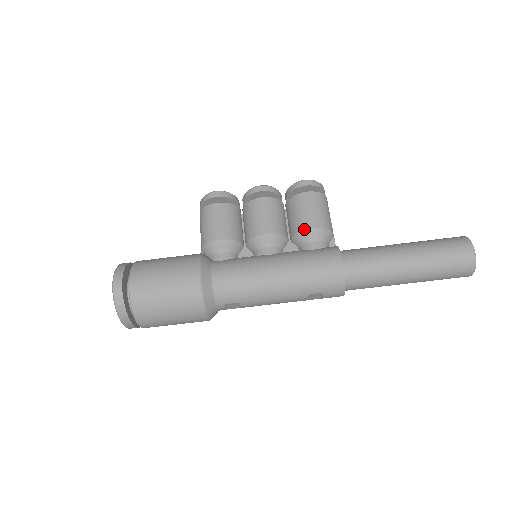
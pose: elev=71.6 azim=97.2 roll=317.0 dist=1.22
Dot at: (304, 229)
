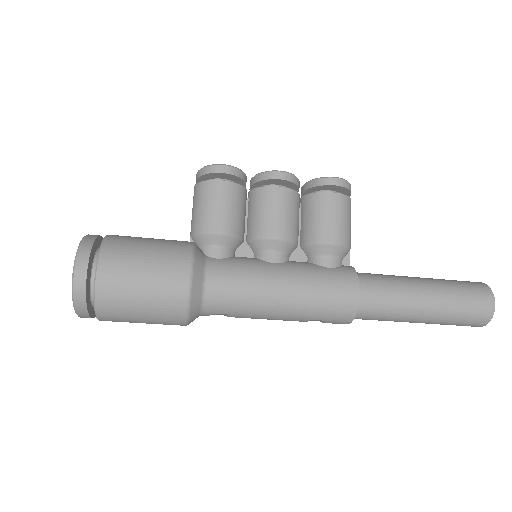
Dot at: (323, 241)
